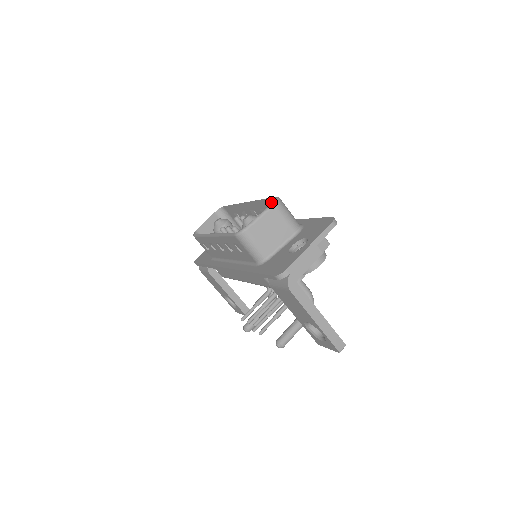
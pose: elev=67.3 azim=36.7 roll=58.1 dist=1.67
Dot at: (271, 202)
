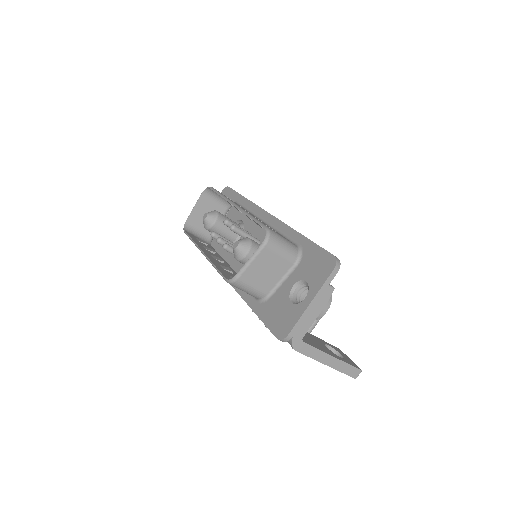
Dot at: occluded
